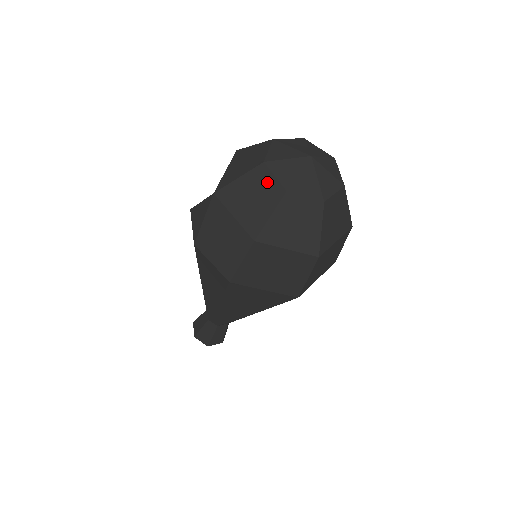
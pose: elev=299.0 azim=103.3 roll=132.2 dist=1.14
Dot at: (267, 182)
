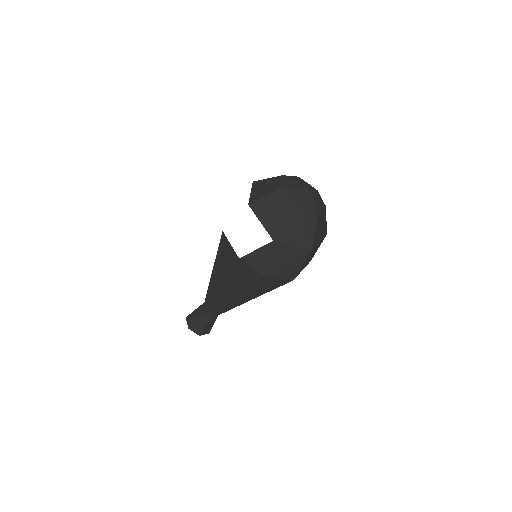
Dot at: (305, 216)
